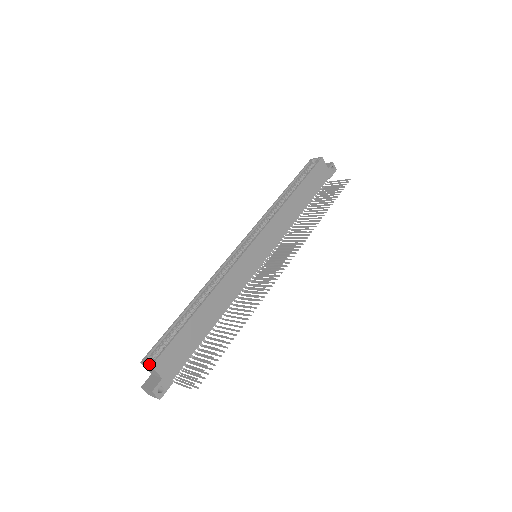
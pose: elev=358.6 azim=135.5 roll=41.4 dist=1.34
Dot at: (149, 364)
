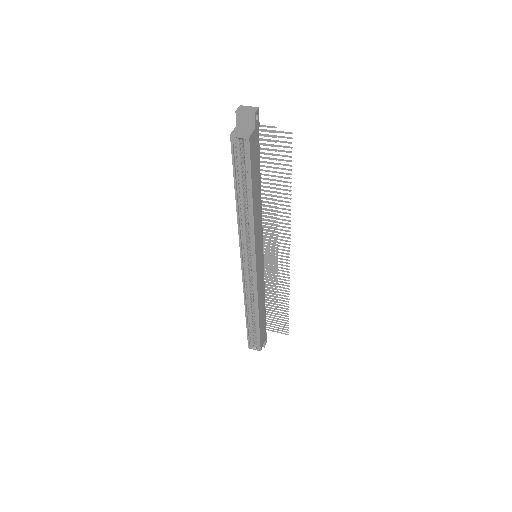
Dot at: occluded
